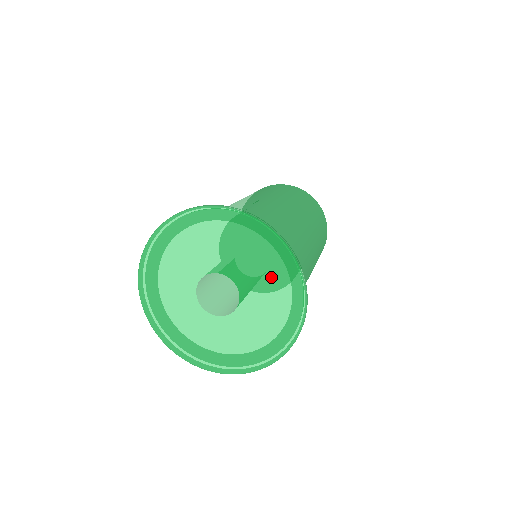
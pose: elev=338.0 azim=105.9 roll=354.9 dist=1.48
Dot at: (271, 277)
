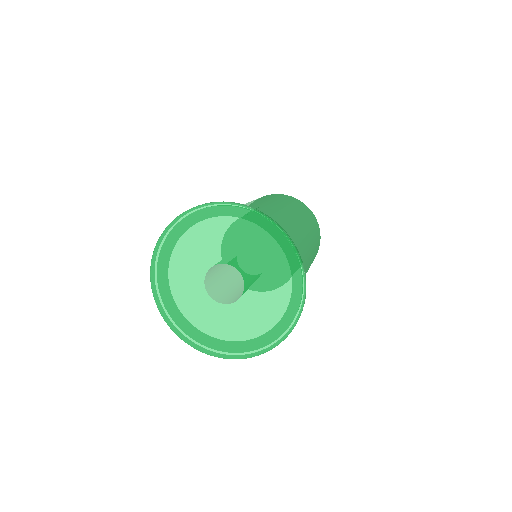
Dot at: (275, 271)
